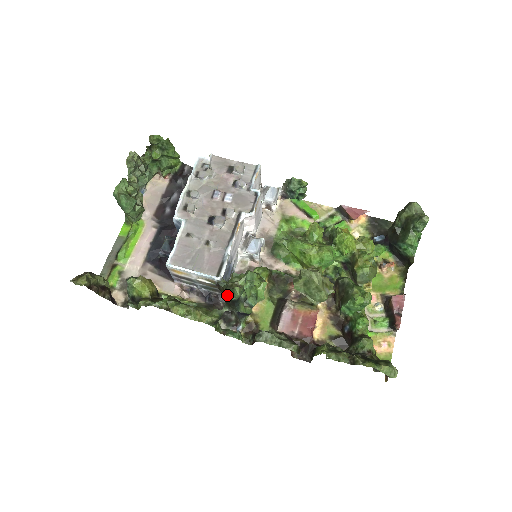
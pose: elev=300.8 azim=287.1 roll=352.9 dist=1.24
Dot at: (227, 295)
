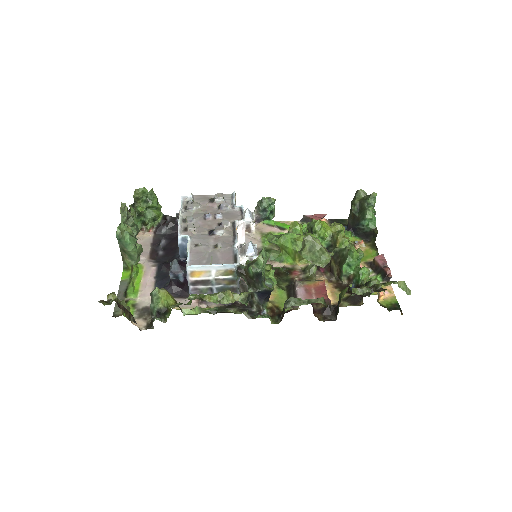
Dot at: (251, 271)
